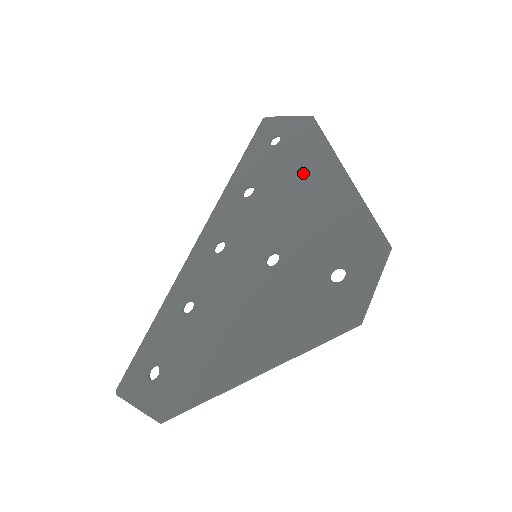
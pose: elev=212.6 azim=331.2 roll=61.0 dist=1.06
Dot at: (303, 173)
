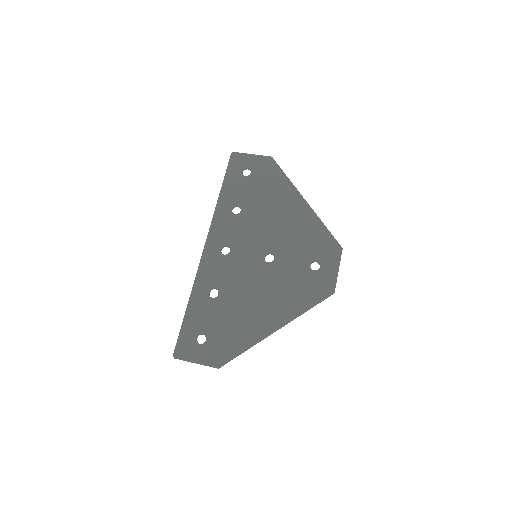
Dot at: (275, 199)
